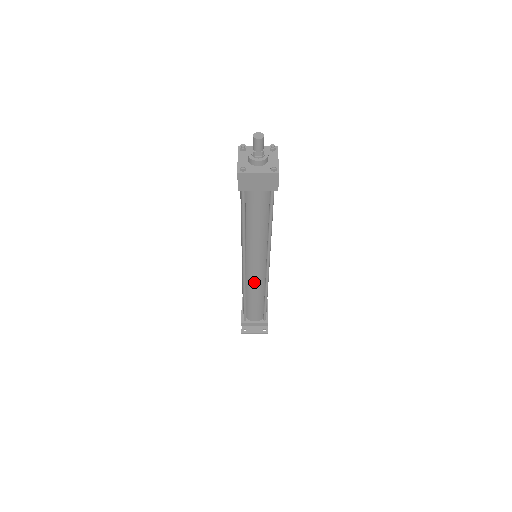
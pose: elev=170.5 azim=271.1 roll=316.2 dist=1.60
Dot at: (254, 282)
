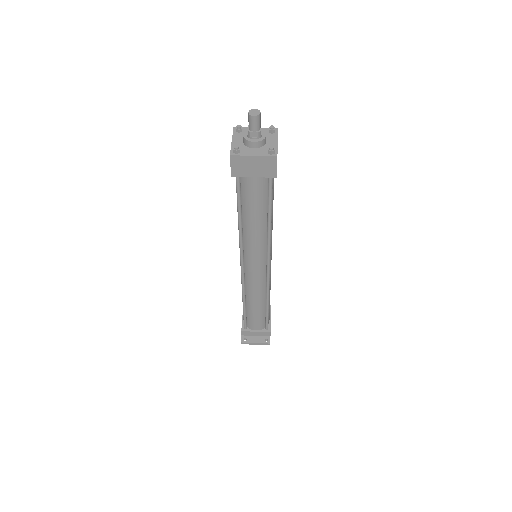
Dot at: (253, 285)
